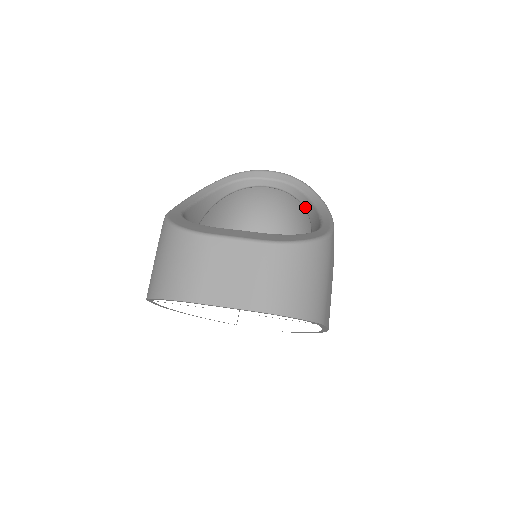
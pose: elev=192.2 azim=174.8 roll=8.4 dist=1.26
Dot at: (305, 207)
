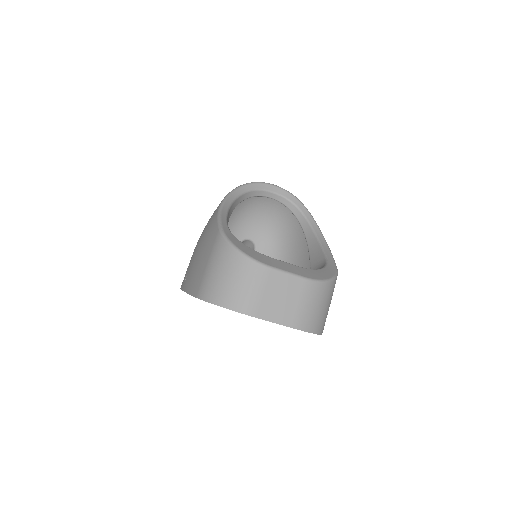
Dot at: (302, 226)
